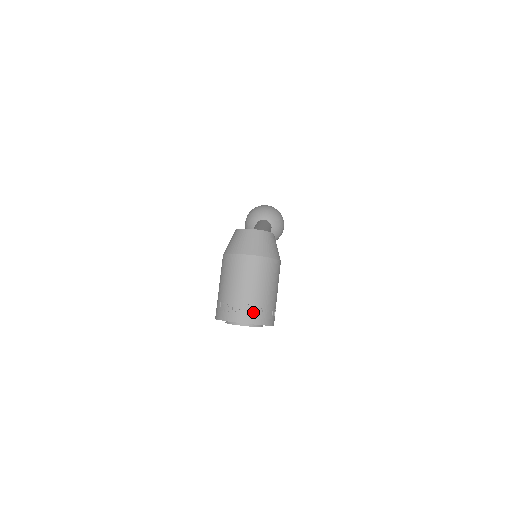
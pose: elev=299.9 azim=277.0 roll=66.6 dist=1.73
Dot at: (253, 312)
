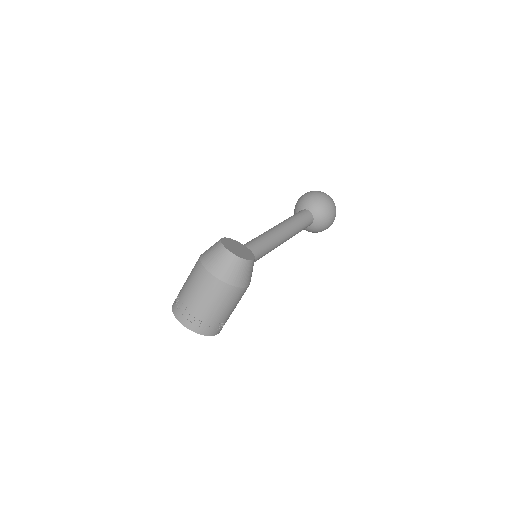
Dot at: (193, 320)
